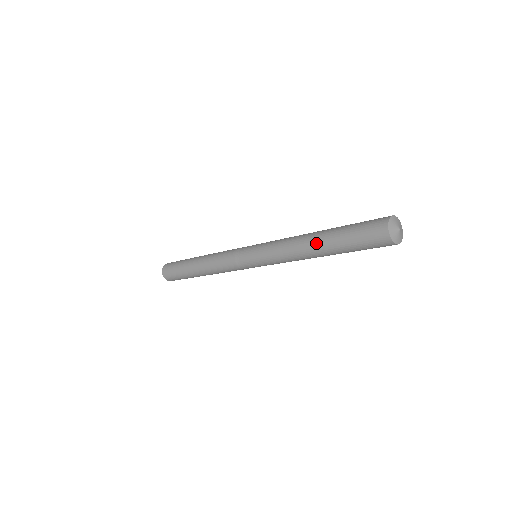
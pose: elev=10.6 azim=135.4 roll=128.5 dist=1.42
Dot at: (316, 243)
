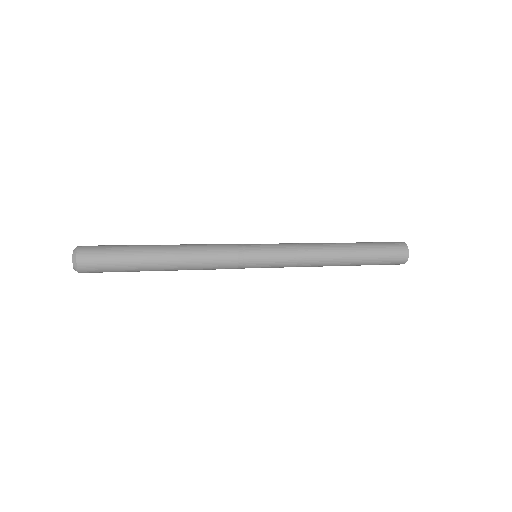
Dot at: (345, 261)
